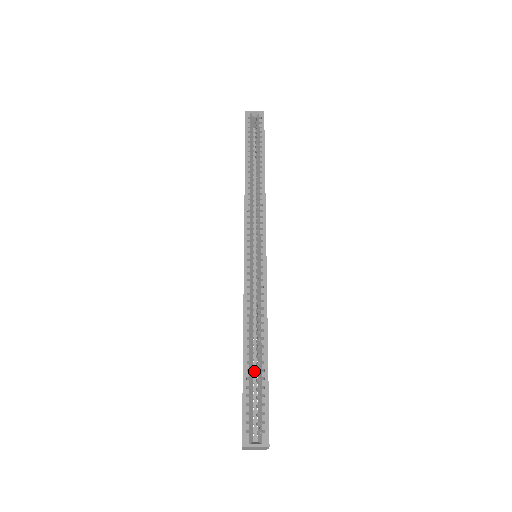
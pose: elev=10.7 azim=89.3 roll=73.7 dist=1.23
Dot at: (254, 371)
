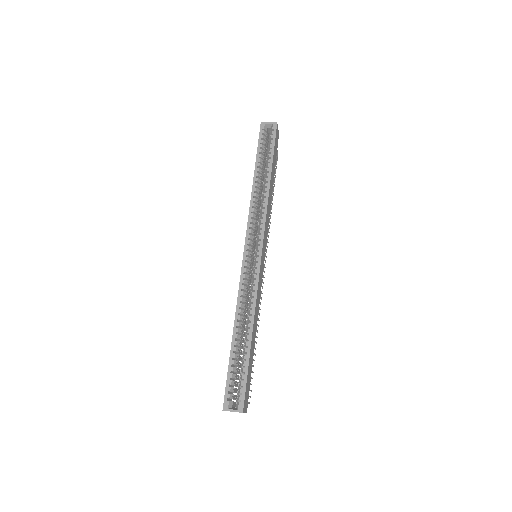
Dot at: occluded
